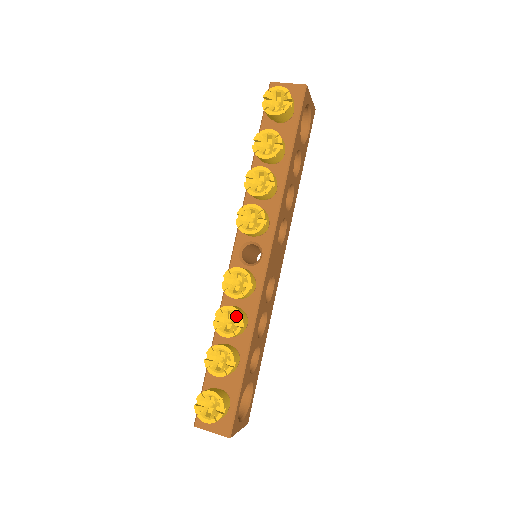
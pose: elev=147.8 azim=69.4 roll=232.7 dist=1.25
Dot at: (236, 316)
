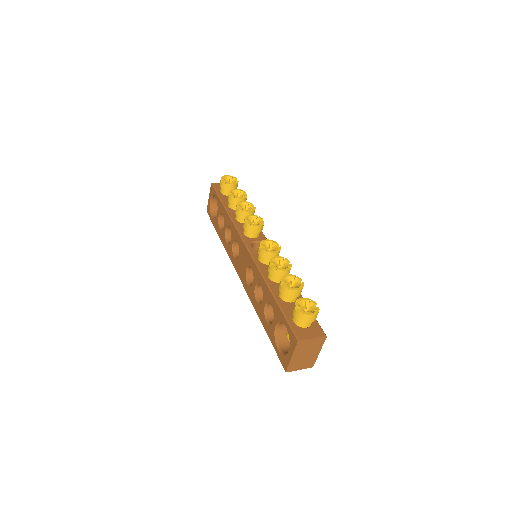
Dot at: (283, 261)
